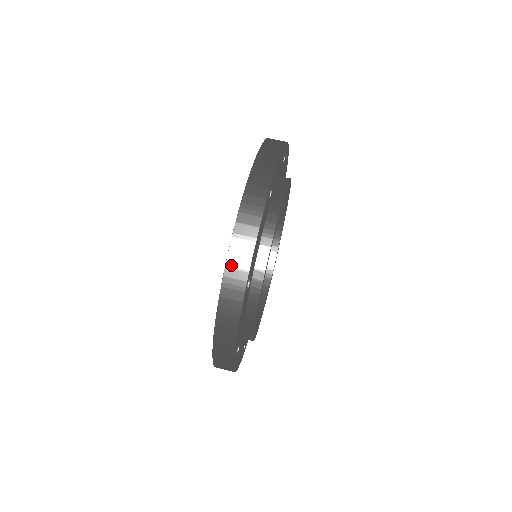
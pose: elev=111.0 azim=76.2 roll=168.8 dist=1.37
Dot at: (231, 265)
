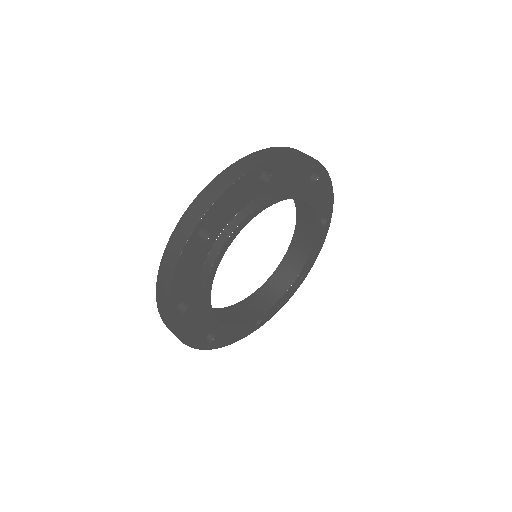
Dot at: (158, 295)
